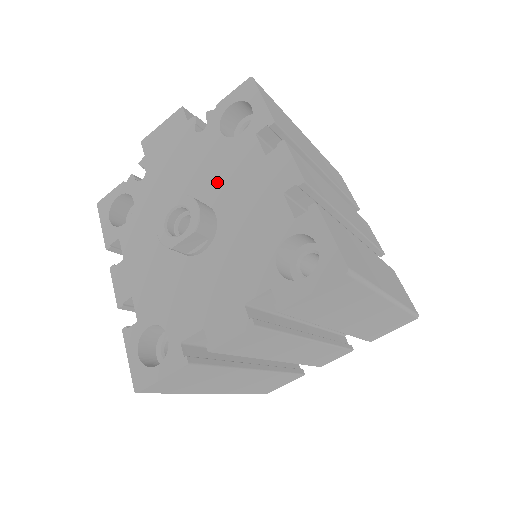
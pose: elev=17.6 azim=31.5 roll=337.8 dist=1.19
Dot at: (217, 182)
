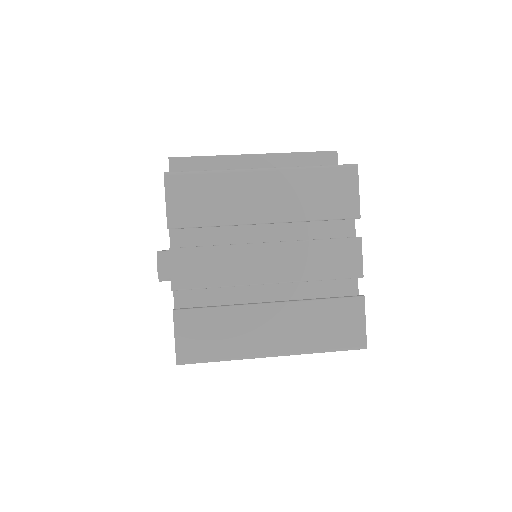
Dot at: occluded
